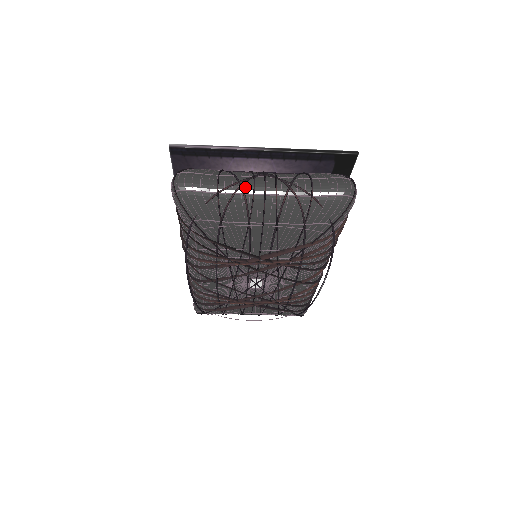
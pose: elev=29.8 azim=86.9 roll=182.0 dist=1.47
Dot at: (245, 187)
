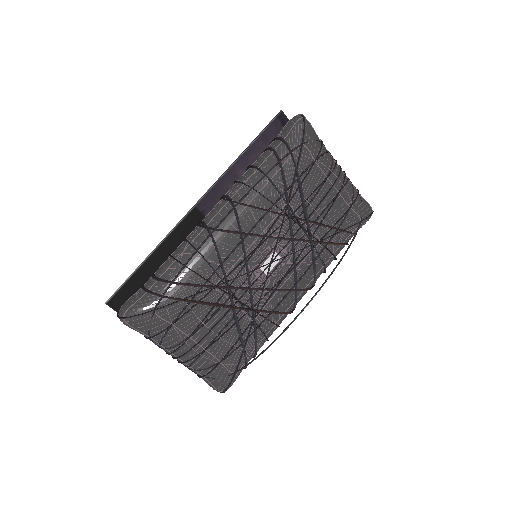
Dot at: (331, 156)
